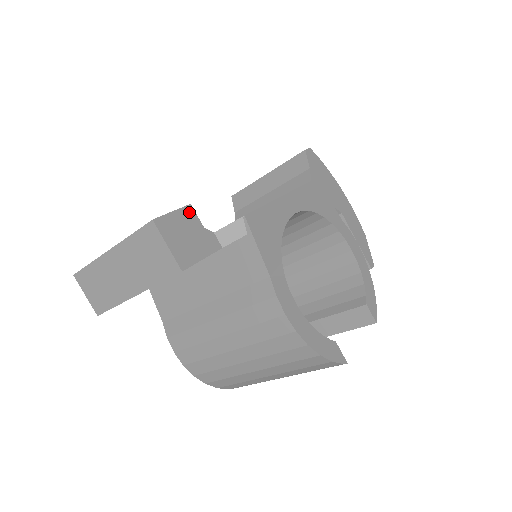
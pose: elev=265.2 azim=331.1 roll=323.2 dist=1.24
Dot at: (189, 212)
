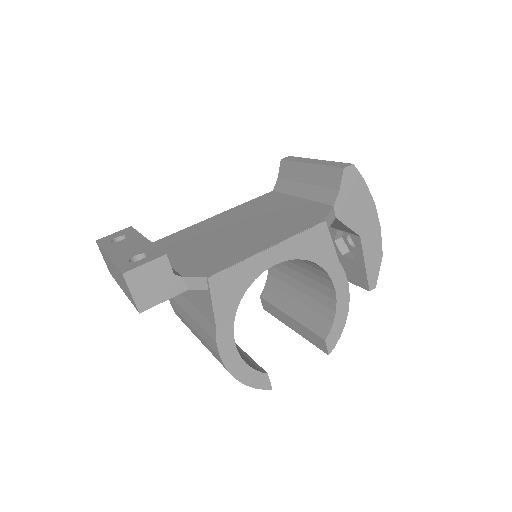
Dot at: (162, 262)
